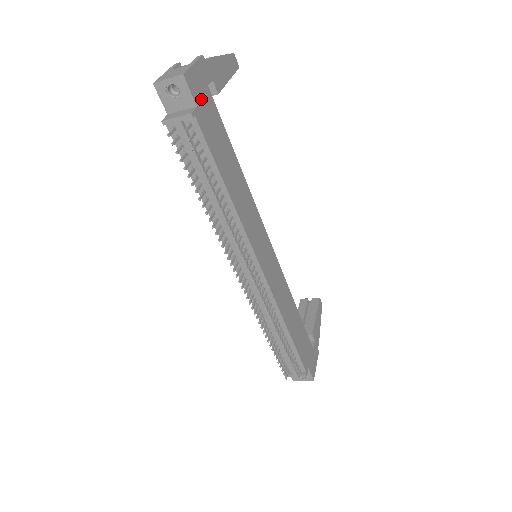
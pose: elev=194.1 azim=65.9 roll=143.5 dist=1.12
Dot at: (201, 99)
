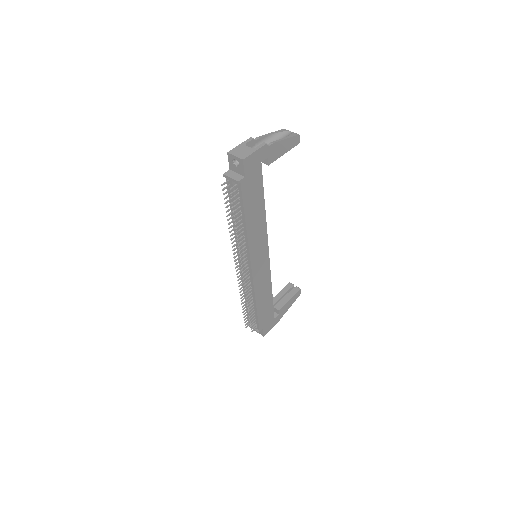
Dot at: (251, 171)
